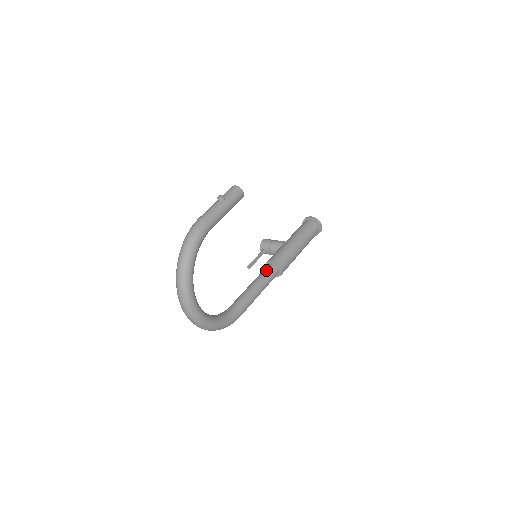
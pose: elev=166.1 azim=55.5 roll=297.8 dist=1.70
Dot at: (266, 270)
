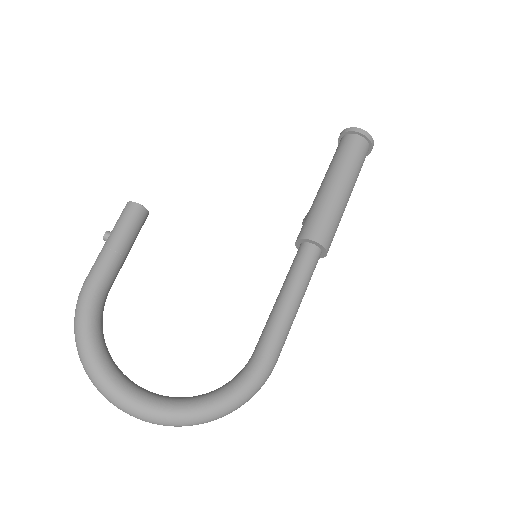
Dot at: (293, 261)
